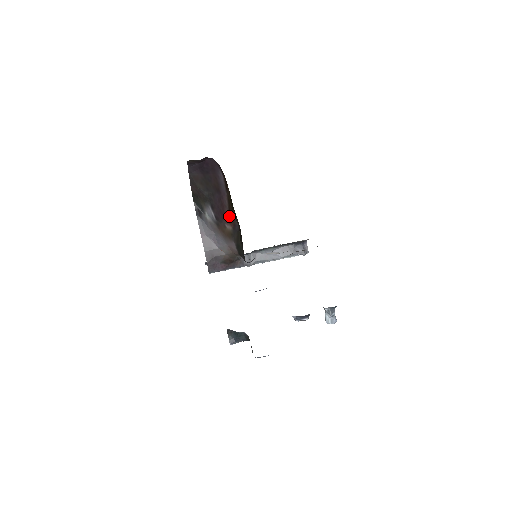
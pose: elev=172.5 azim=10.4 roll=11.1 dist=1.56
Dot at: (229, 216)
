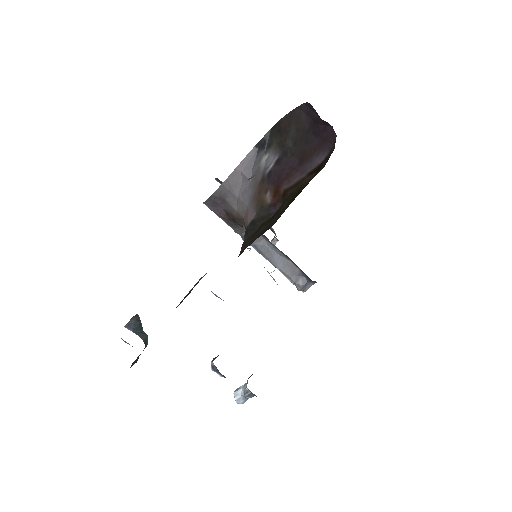
Dot at: (281, 192)
